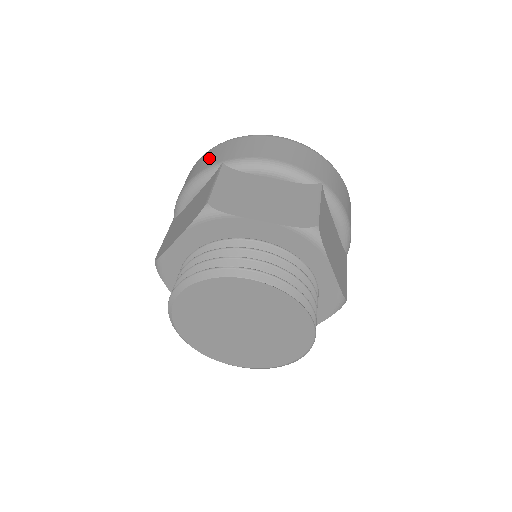
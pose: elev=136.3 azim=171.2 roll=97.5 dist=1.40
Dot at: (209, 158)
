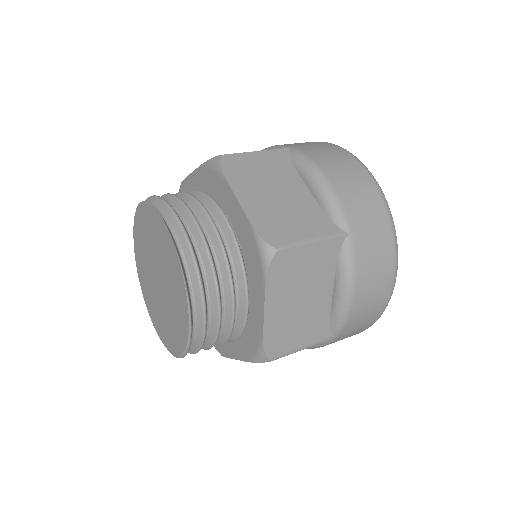
Dot at: (296, 143)
